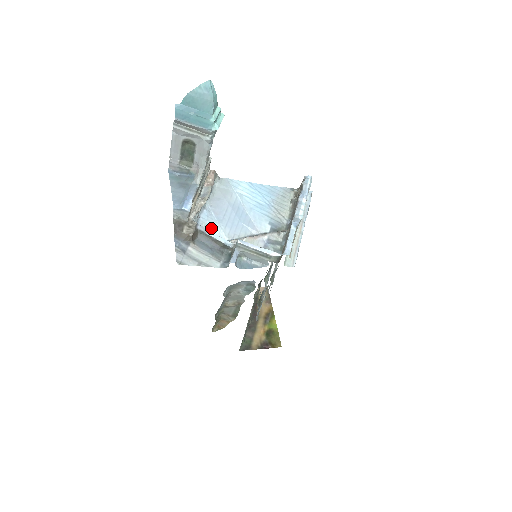
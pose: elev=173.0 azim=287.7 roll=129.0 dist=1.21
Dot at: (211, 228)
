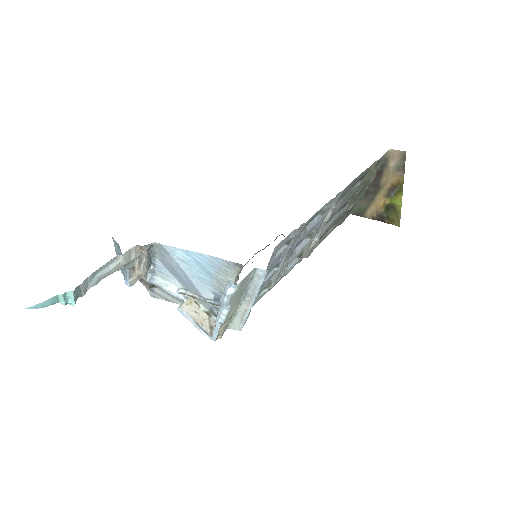
Dot at: (167, 278)
